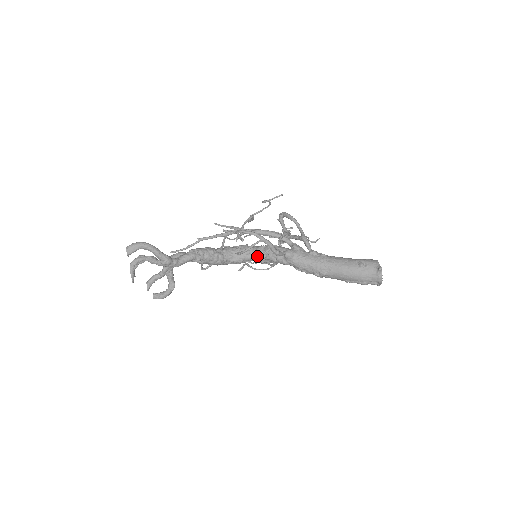
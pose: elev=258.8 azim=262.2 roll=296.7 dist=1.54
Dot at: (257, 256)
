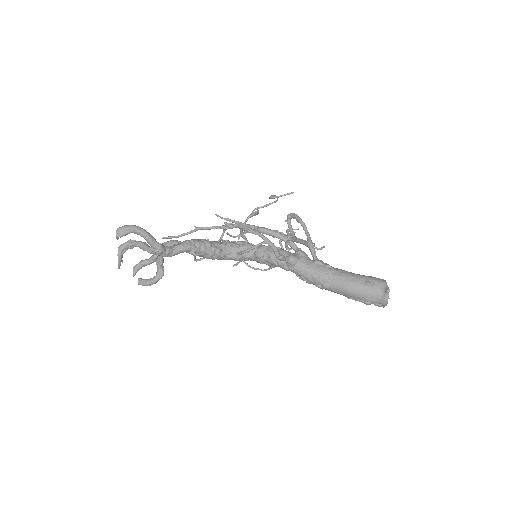
Dot at: (257, 256)
